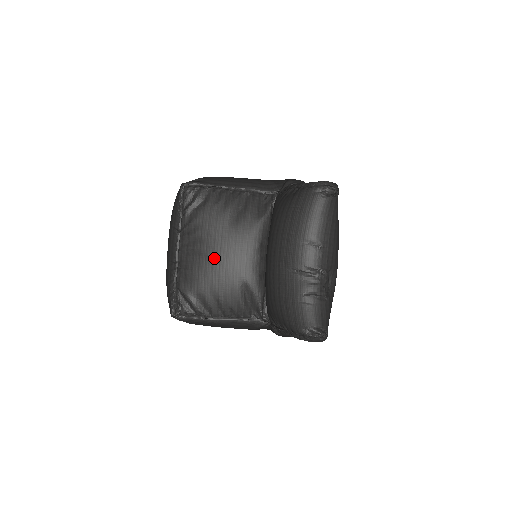
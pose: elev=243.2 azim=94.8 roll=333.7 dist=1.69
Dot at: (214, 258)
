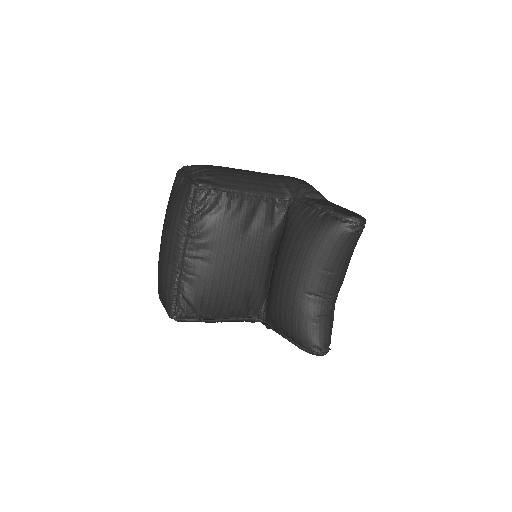
Dot at: (225, 268)
